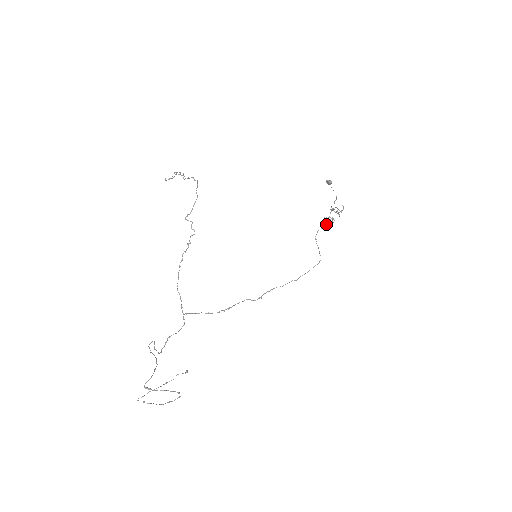
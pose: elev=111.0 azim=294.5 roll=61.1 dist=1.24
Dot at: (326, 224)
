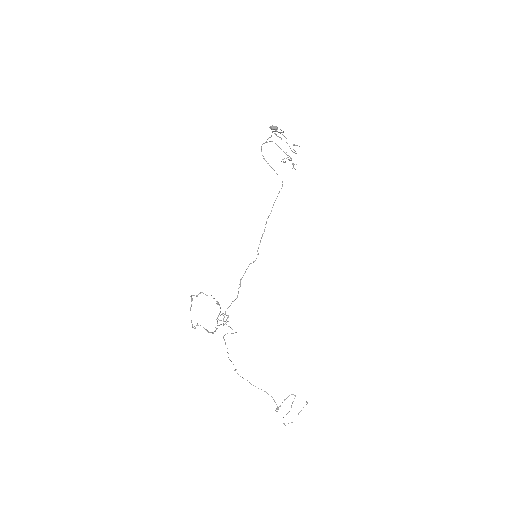
Dot at: occluded
